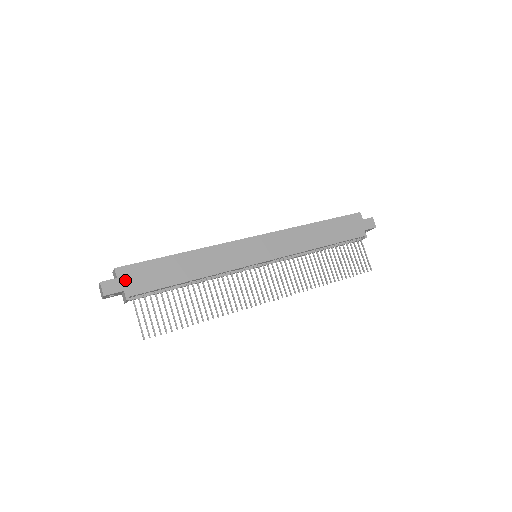
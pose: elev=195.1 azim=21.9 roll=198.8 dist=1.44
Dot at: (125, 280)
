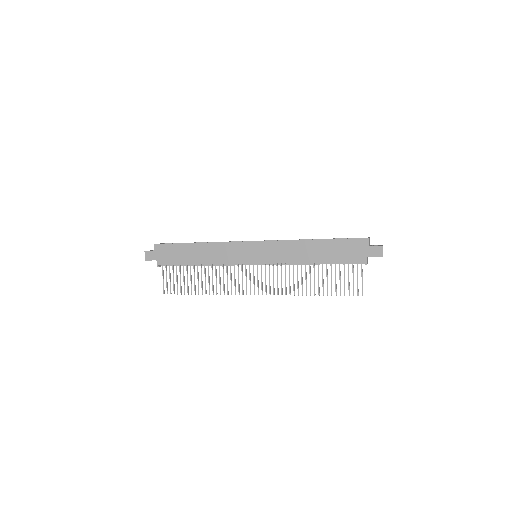
Dot at: (158, 253)
